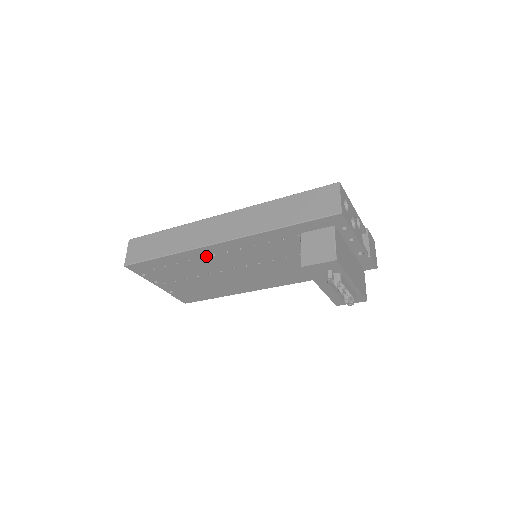
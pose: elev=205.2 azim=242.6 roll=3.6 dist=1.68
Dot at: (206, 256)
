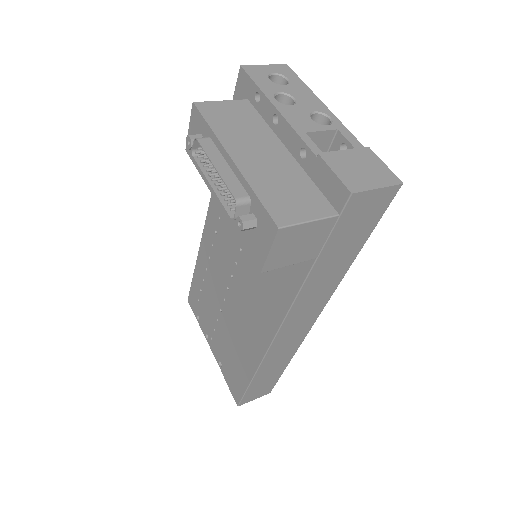
Dot at: (211, 252)
